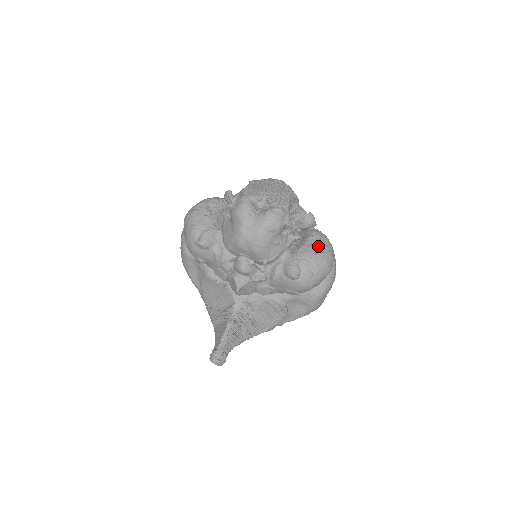
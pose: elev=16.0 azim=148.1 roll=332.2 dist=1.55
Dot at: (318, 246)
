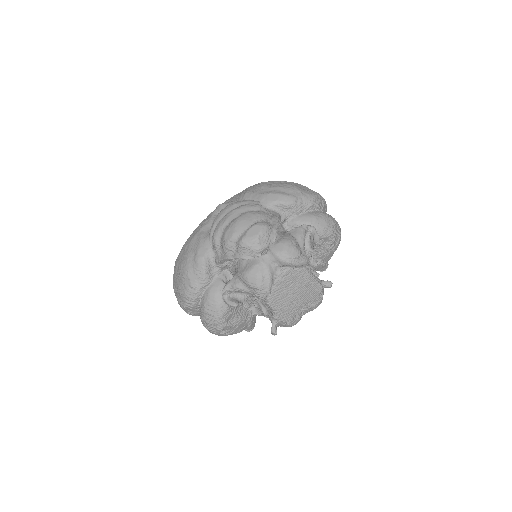
Dot at: (333, 244)
